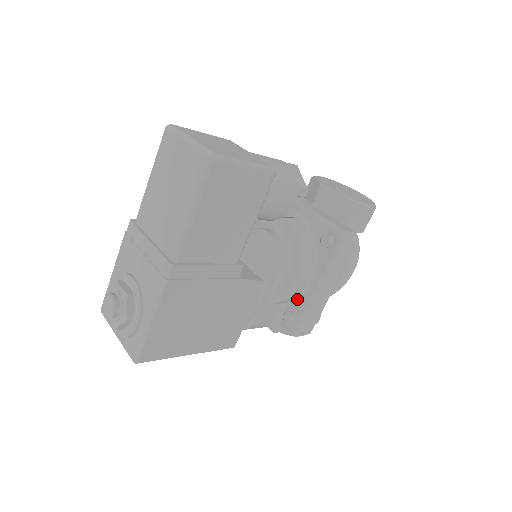
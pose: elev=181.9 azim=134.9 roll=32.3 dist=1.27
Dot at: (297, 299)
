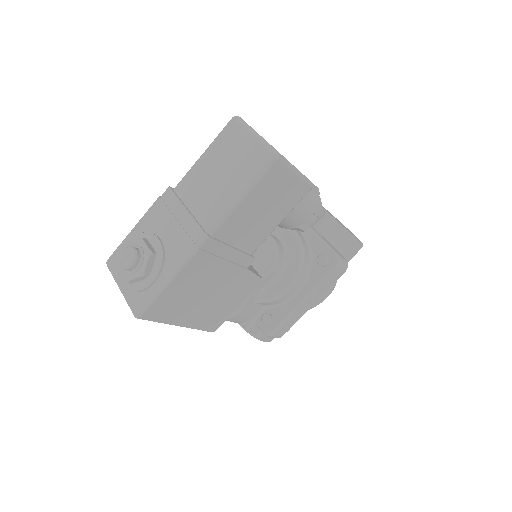
Dot at: (280, 305)
